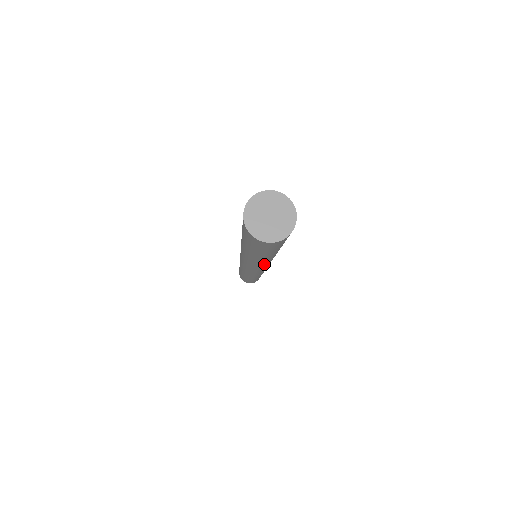
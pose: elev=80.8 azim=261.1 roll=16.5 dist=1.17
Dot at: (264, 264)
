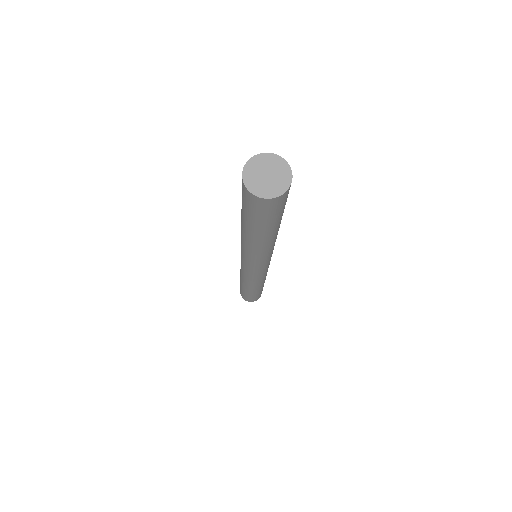
Dot at: (264, 253)
